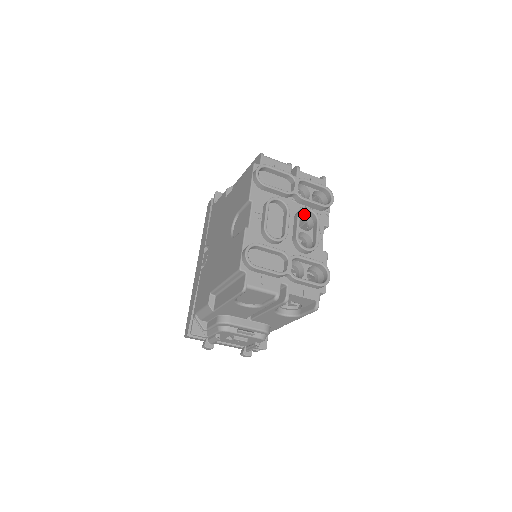
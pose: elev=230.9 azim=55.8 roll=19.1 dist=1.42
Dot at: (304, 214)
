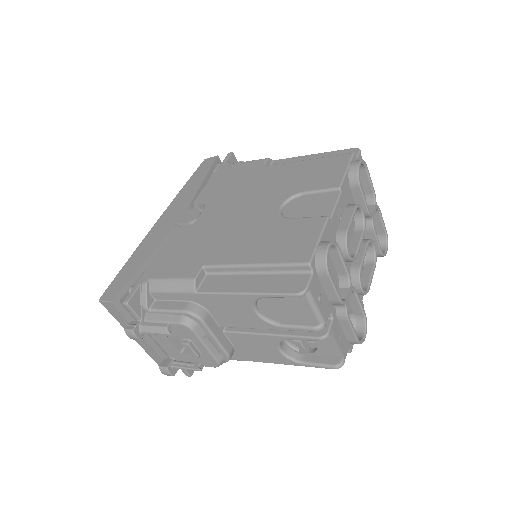
Dot at: occluded
